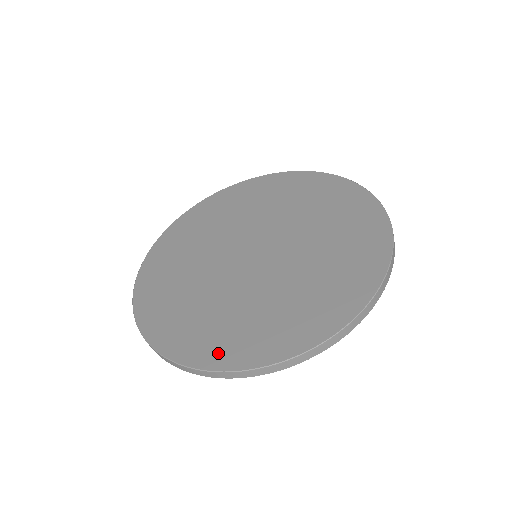
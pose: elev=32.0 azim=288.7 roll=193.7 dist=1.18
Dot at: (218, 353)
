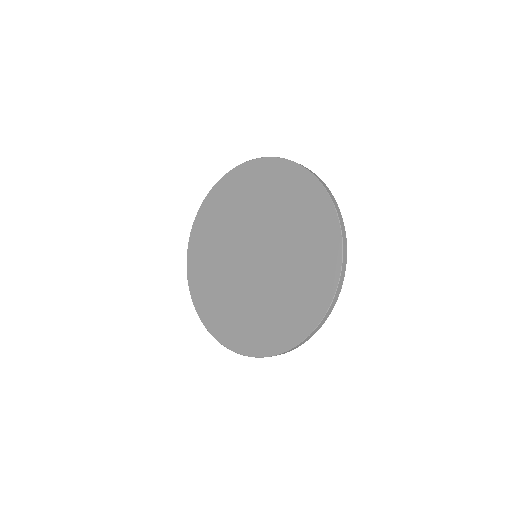
Dot at: (269, 343)
